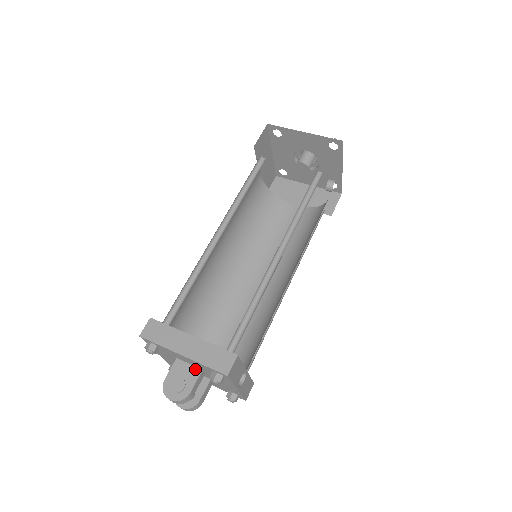
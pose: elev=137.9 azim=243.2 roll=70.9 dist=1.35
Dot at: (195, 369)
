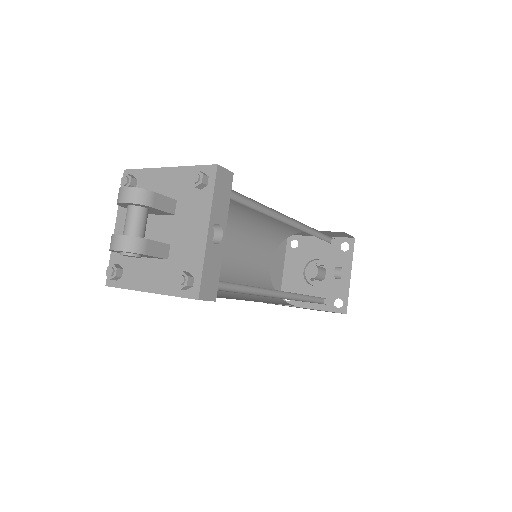
Dot at: occluded
